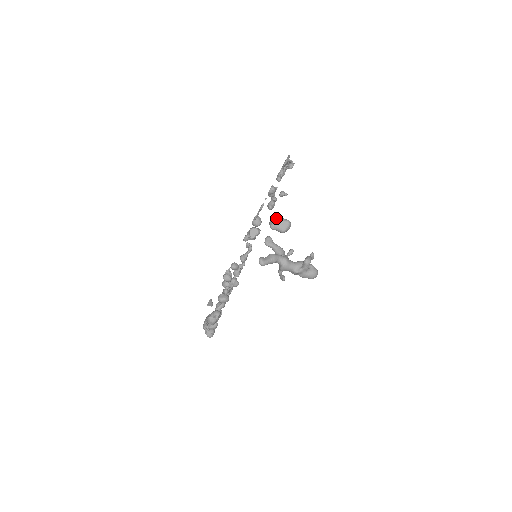
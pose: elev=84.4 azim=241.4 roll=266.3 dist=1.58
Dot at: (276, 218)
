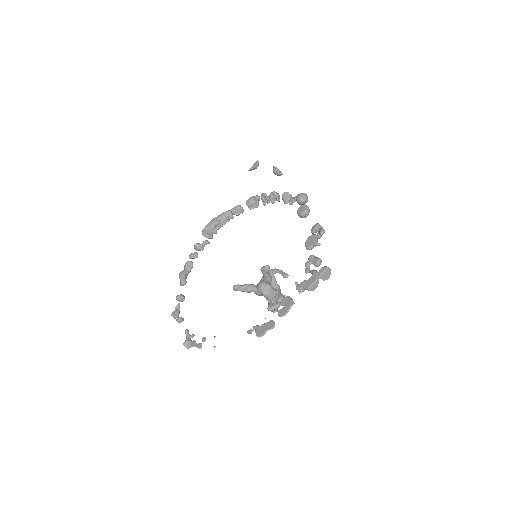
Dot at: (262, 292)
